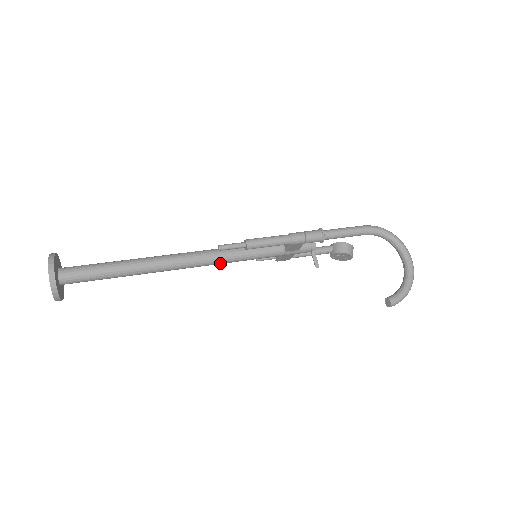
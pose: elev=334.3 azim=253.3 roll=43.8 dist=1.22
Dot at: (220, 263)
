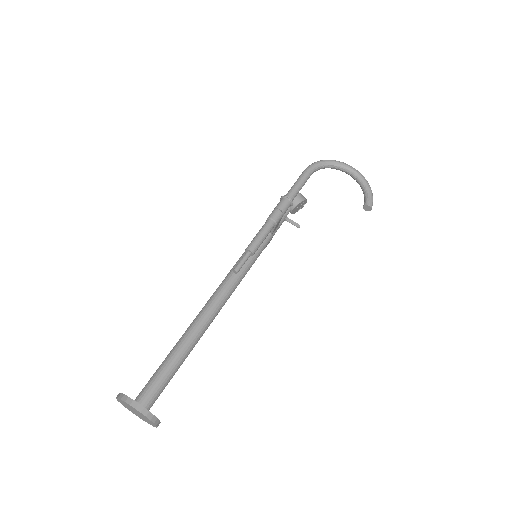
Dot at: occluded
